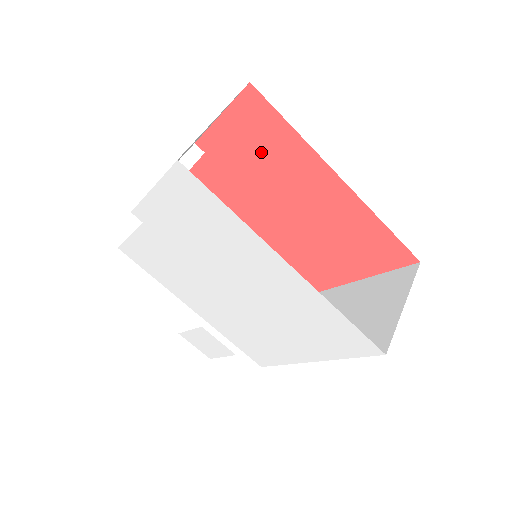
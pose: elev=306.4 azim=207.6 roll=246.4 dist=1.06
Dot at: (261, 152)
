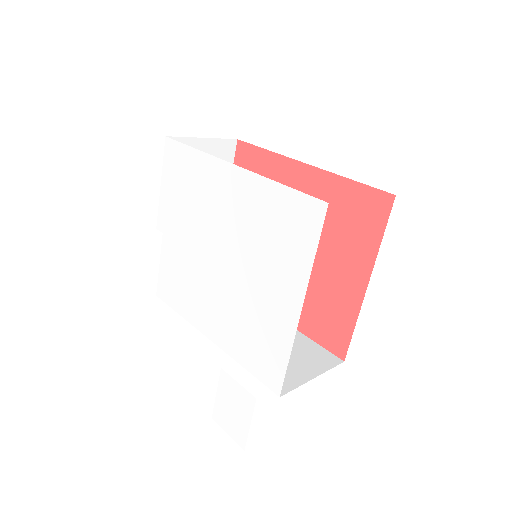
Dot at: occluded
